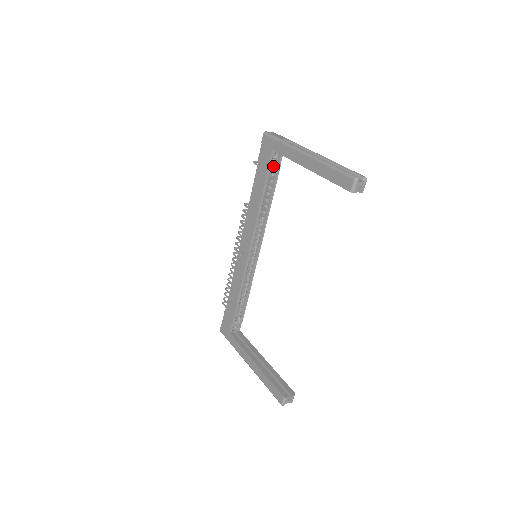
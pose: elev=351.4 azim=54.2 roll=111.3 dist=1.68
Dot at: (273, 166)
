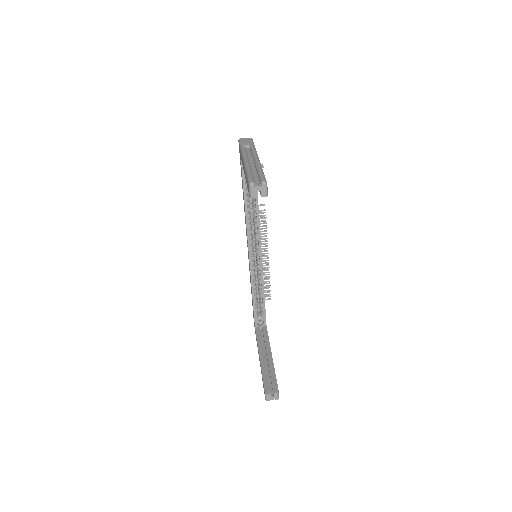
Dot at: occluded
